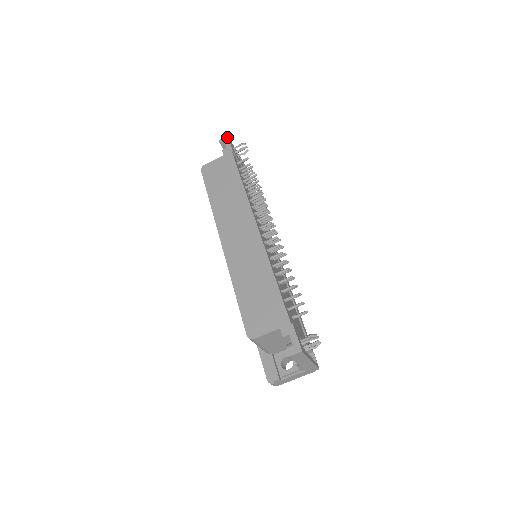
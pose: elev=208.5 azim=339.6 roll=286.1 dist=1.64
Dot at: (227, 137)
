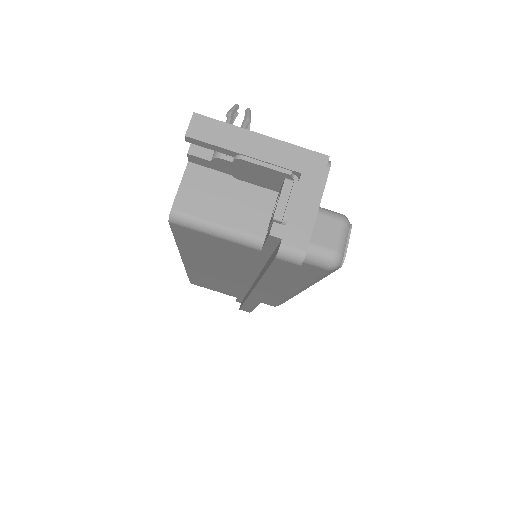
Dot at: occluded
